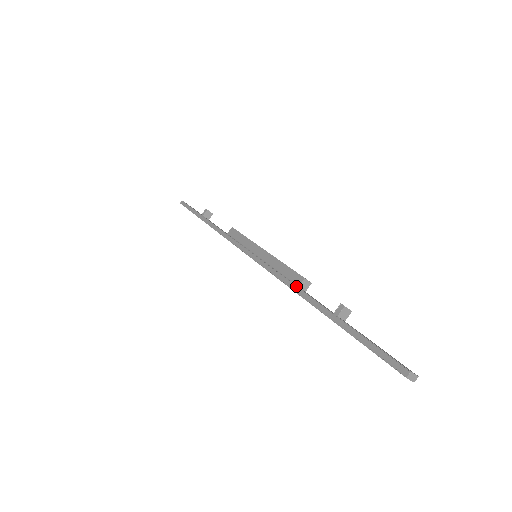
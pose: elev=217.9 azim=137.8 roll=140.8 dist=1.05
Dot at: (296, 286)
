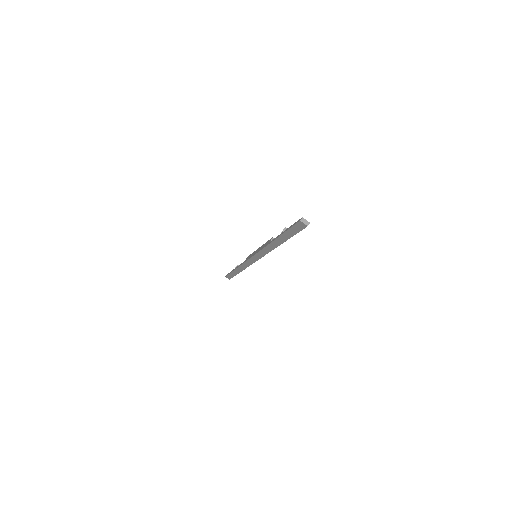
Dot at: (268, 243)
